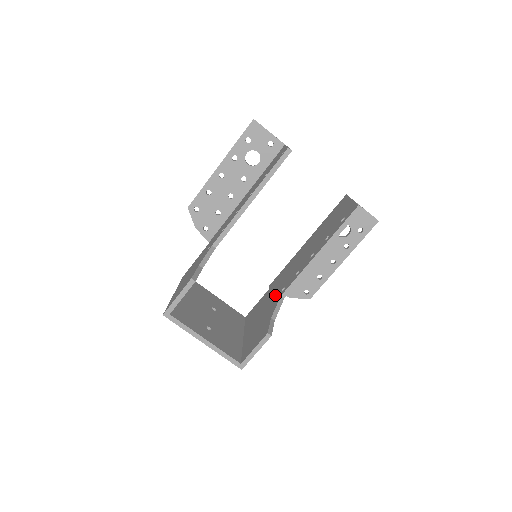
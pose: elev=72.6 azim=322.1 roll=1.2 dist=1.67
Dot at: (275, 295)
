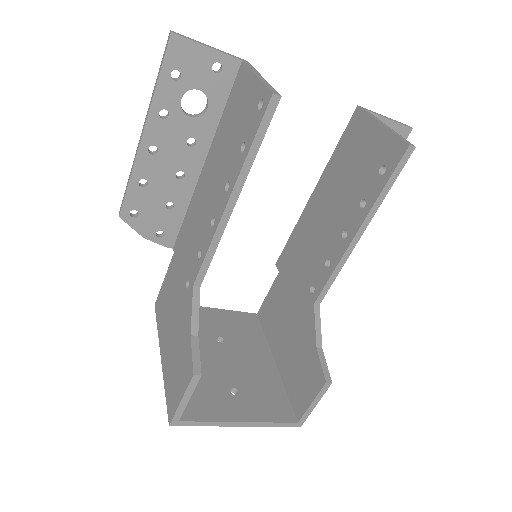
Dot at: (300, 296)
